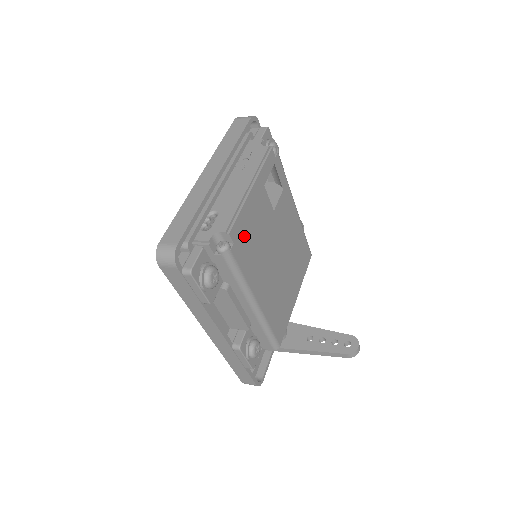
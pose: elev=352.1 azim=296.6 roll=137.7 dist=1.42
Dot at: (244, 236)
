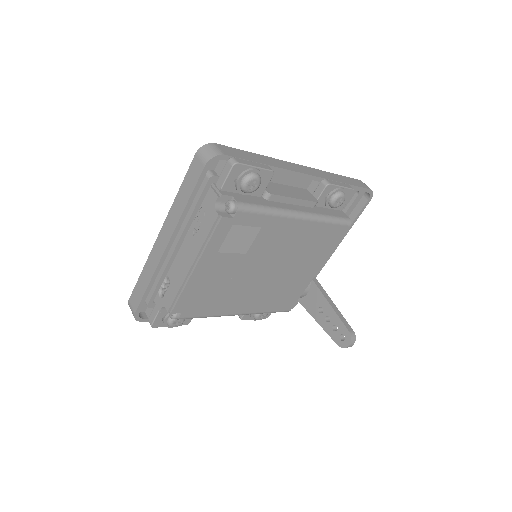
Dot at: (196, 300)
